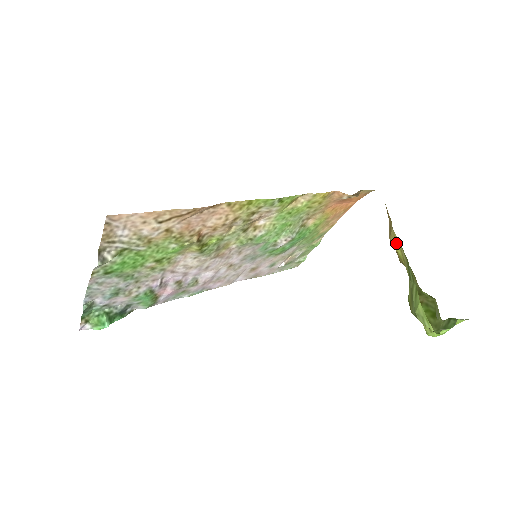
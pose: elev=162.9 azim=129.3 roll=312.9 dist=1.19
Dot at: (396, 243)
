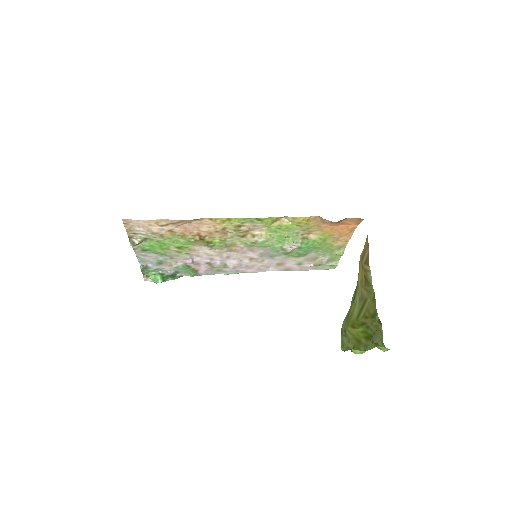
Dot at: (360, 269)
